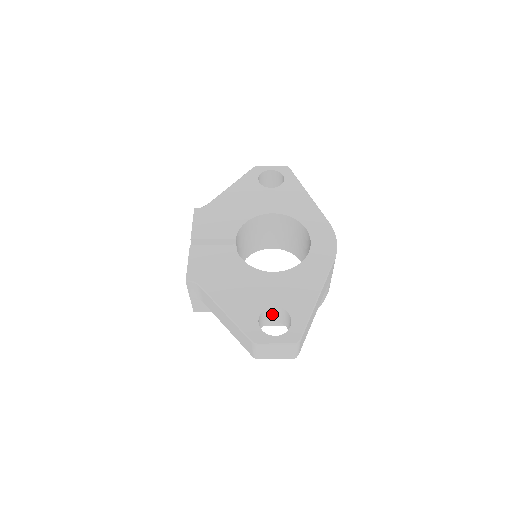
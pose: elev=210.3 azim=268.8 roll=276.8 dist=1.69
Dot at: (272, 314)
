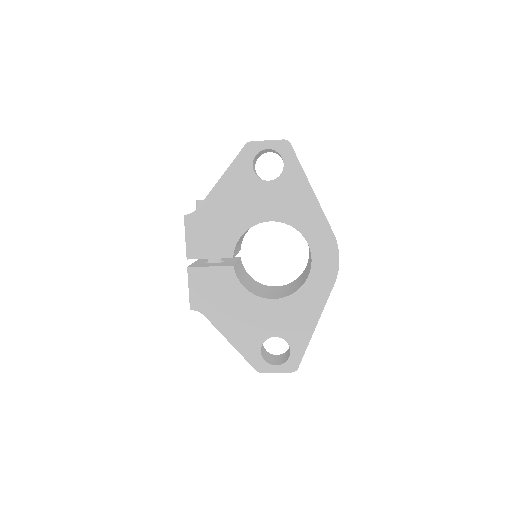
Dot at: occluded
